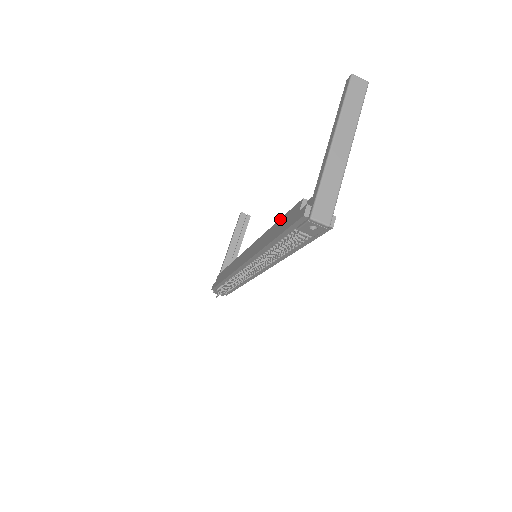
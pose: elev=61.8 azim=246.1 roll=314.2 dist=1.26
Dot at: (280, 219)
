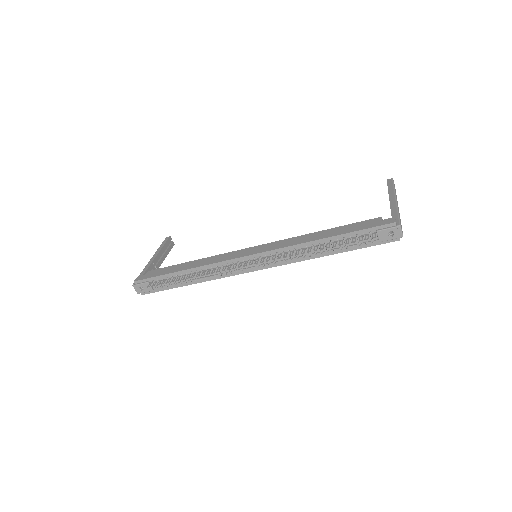
Dot at: (338, 227)
